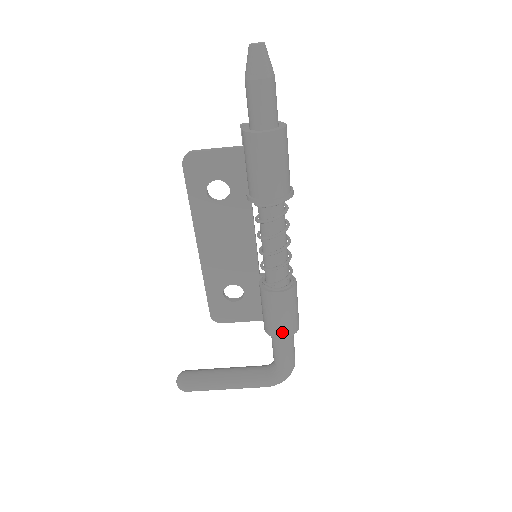
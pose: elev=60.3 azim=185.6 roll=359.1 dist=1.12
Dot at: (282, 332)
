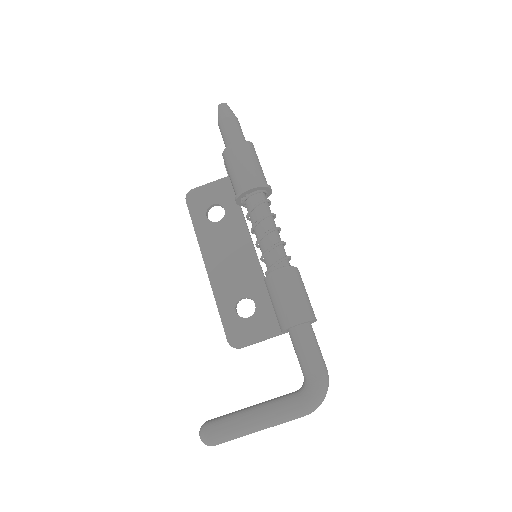
Dot at: (296, 316)
